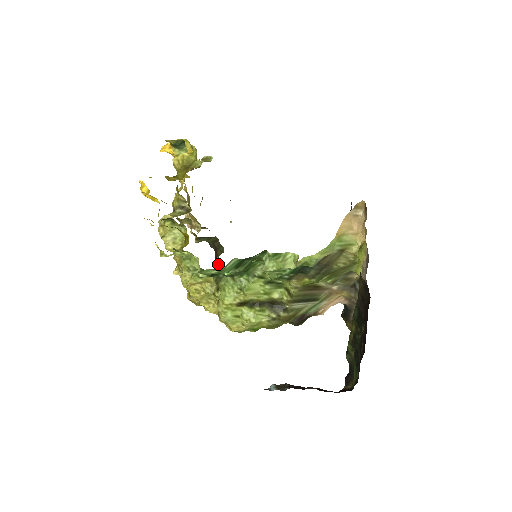
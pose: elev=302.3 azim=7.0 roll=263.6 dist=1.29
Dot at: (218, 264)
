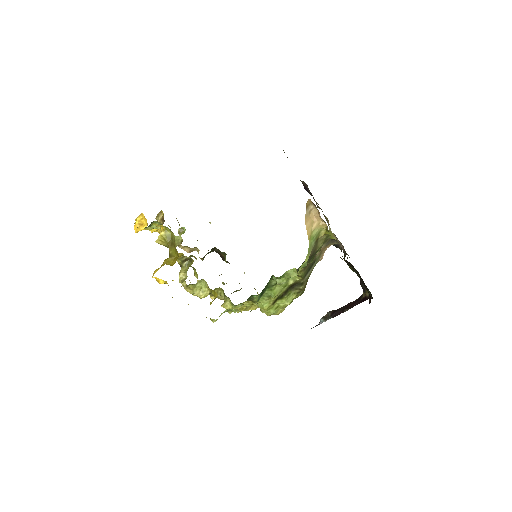
Dot at: (228, 262)
